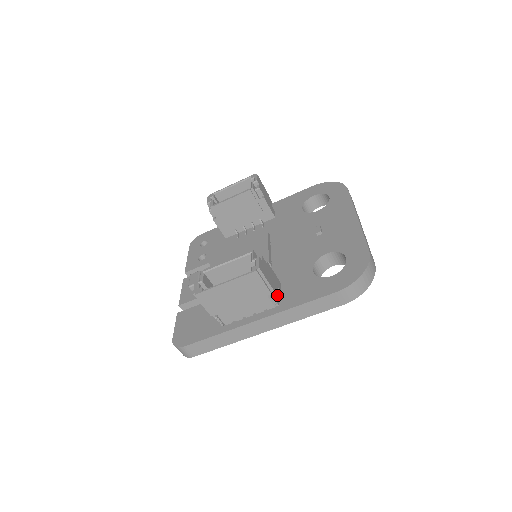
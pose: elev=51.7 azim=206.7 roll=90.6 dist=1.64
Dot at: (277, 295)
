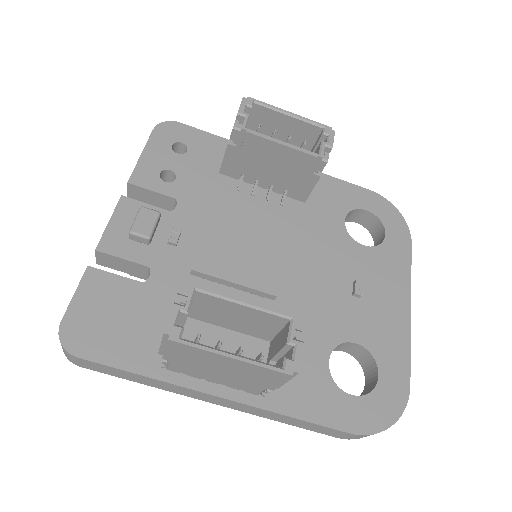
Dot at: occluded
